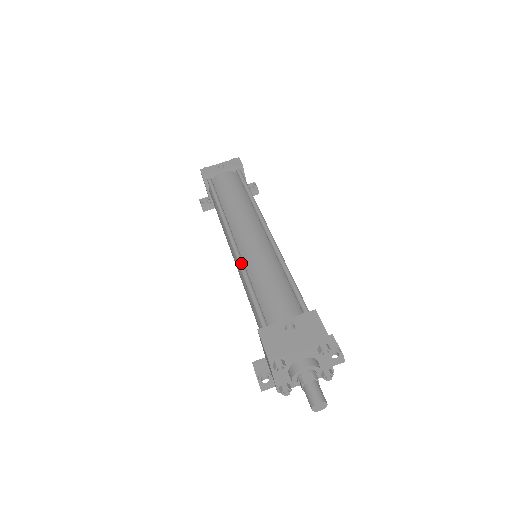
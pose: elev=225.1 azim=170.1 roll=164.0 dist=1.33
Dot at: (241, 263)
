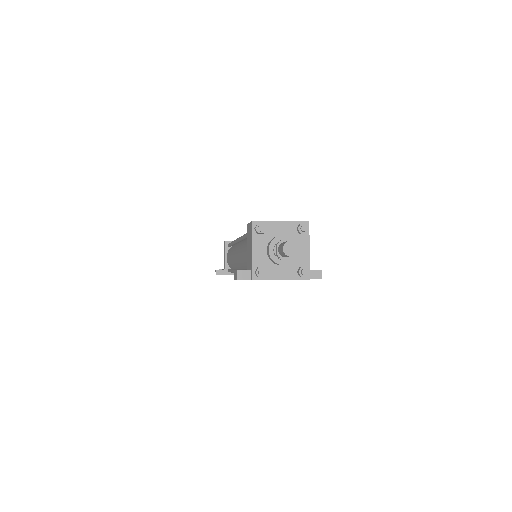
Dot at: occluded
